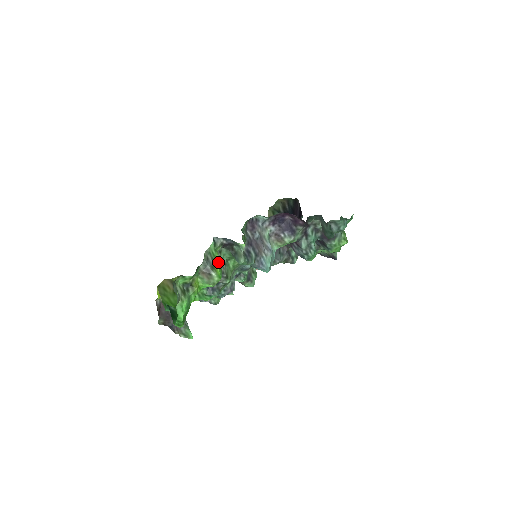
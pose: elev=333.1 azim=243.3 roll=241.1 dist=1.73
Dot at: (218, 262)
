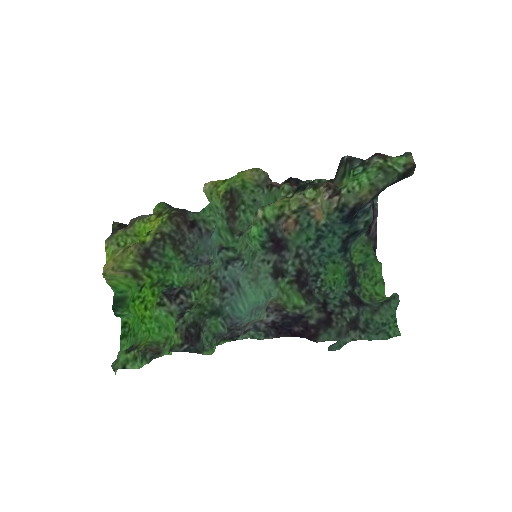
Dot at: occluded
